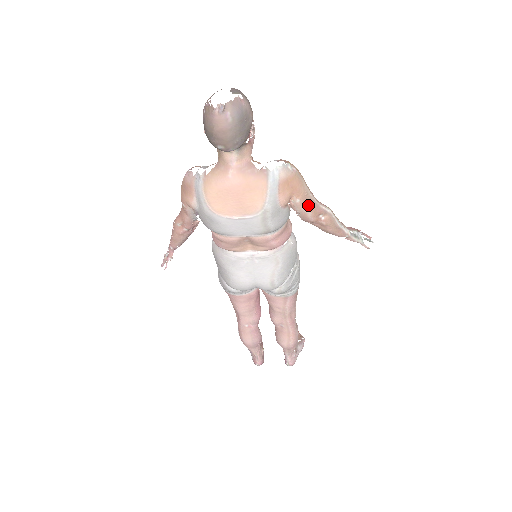
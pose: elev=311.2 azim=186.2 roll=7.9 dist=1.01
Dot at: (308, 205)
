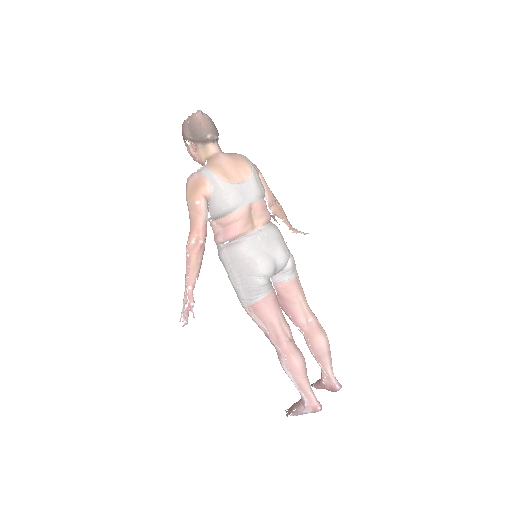
Dot at: occluded
